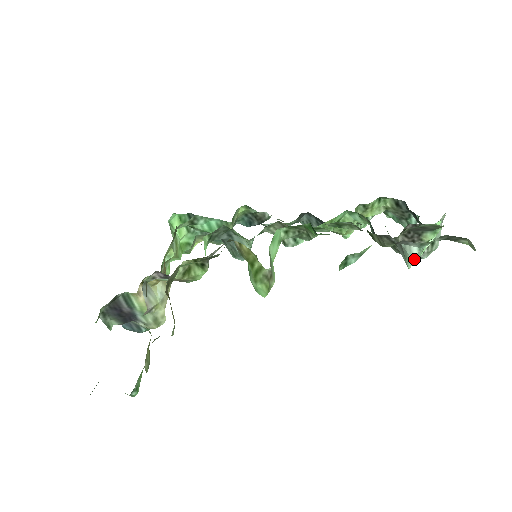
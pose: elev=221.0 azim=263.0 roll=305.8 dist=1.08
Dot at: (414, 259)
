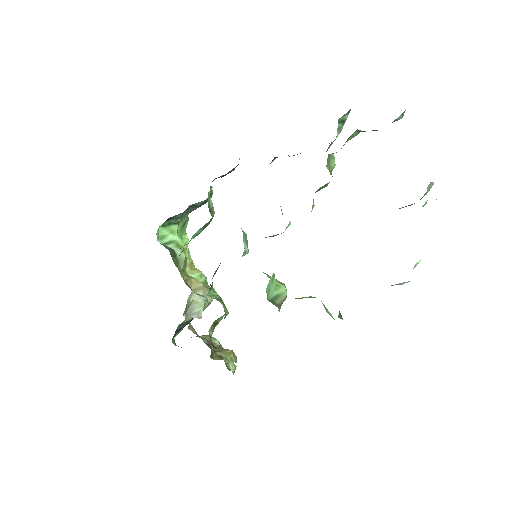
Dot at: occluded
